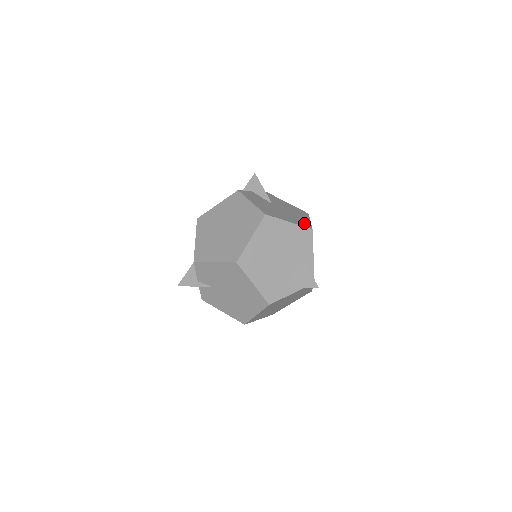
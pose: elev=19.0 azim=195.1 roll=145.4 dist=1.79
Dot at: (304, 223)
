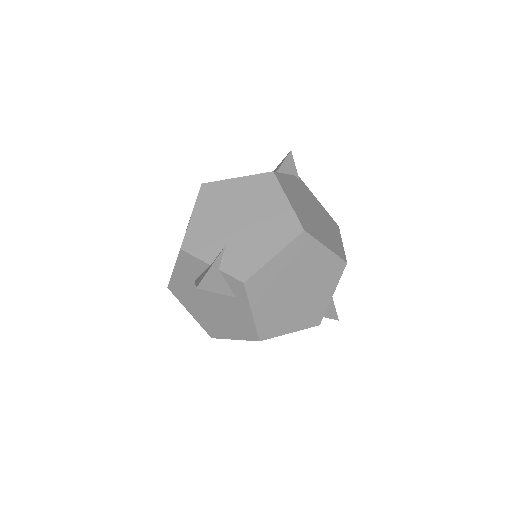
Dot at: occluded
